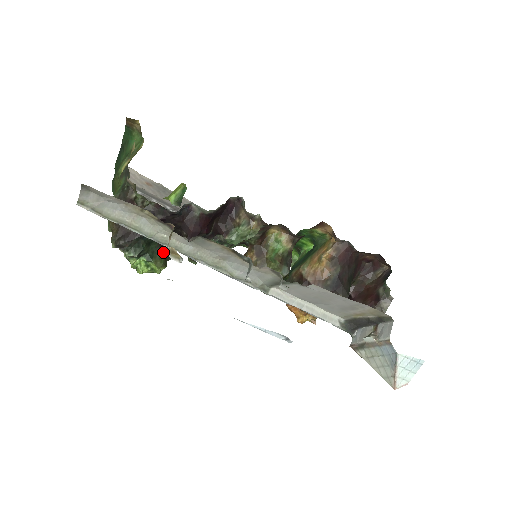
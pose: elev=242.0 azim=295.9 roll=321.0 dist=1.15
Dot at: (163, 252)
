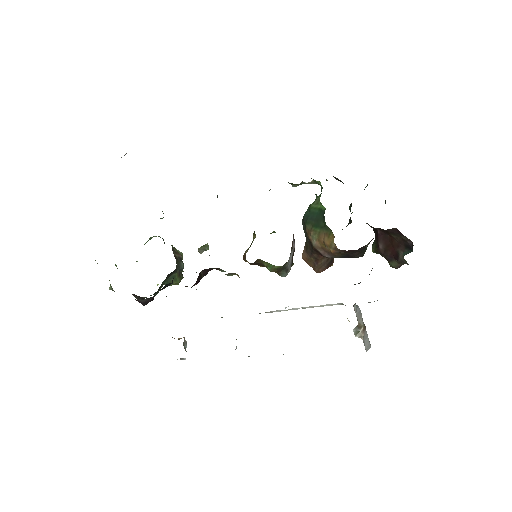
Dot at: (174, 276)
